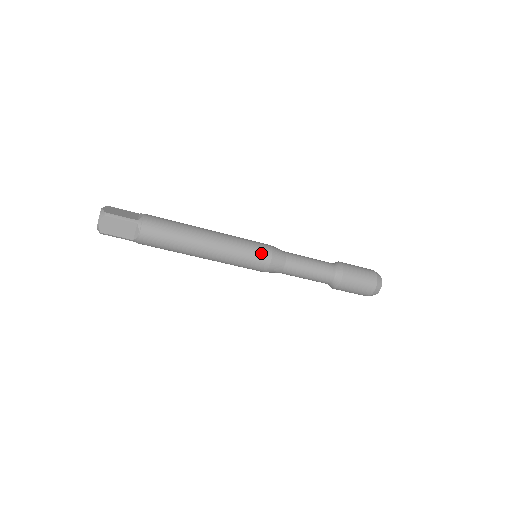
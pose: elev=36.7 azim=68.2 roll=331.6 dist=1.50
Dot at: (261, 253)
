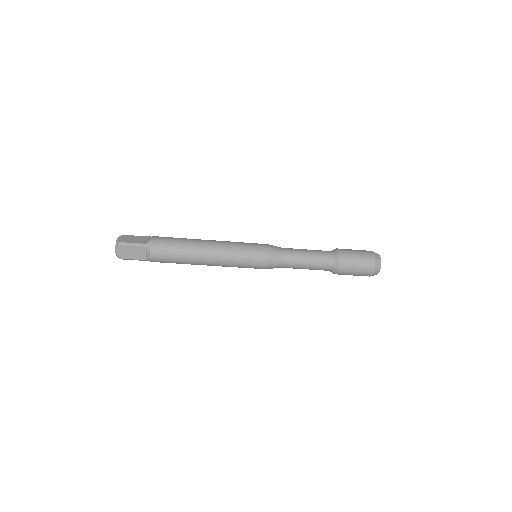
Dot at: (258, 254)
